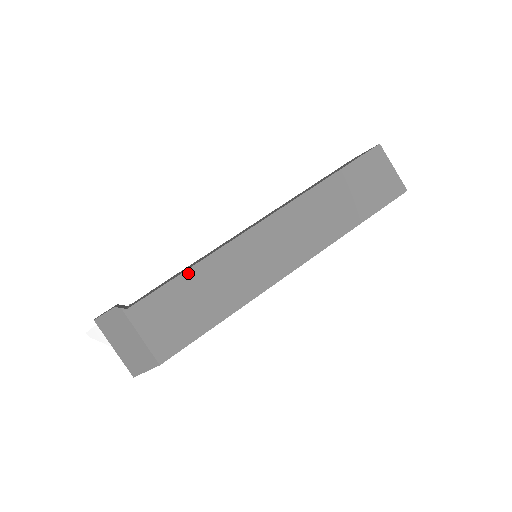
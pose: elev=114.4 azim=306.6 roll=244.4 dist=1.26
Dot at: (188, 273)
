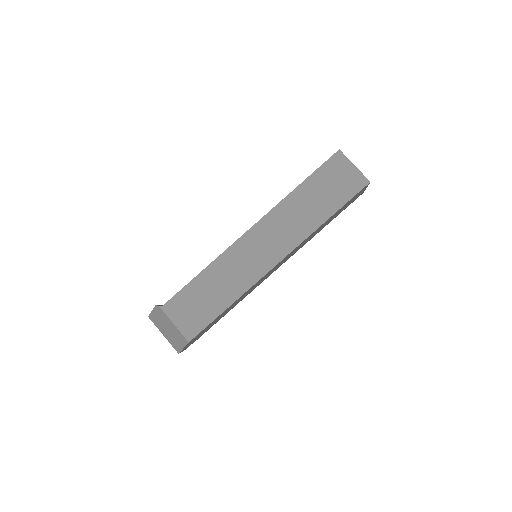
Dot at: (200, 276)
